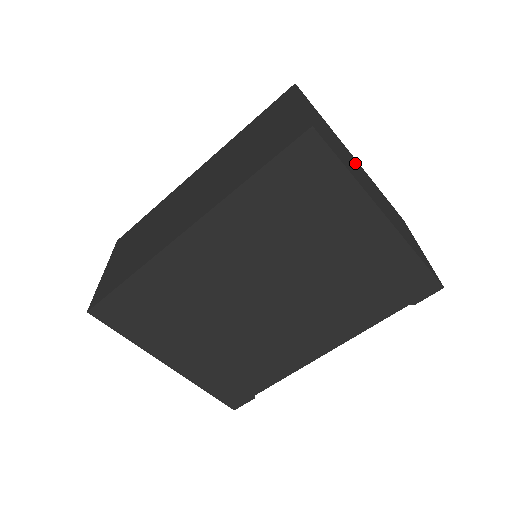
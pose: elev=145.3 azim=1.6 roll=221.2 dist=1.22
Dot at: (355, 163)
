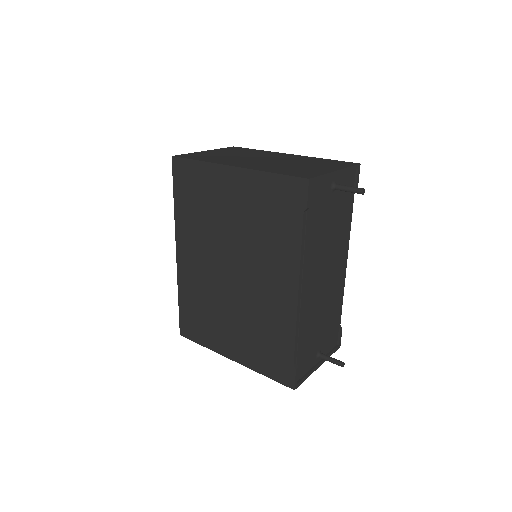
Dot at: (270, 156)
